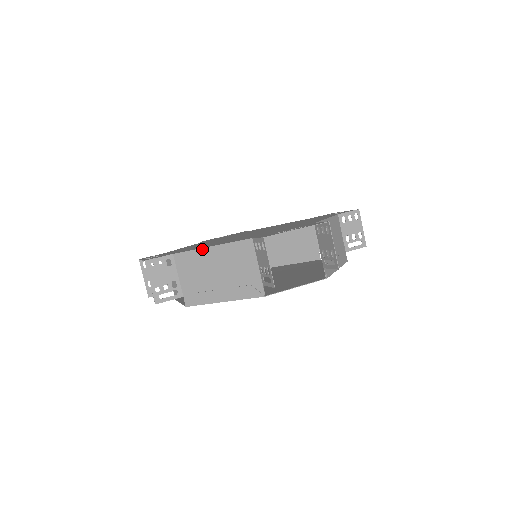
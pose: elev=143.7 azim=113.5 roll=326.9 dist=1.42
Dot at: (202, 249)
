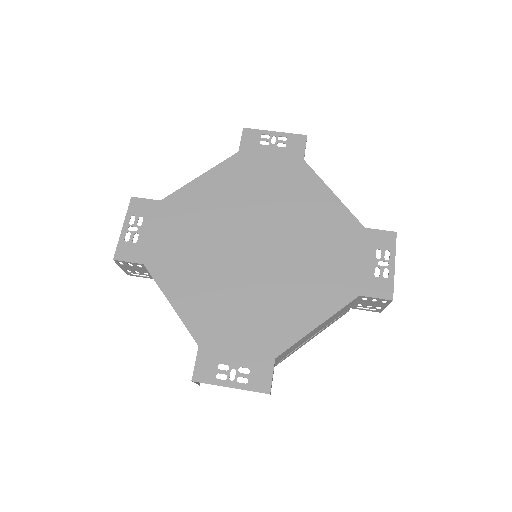
Dot at: occluded
